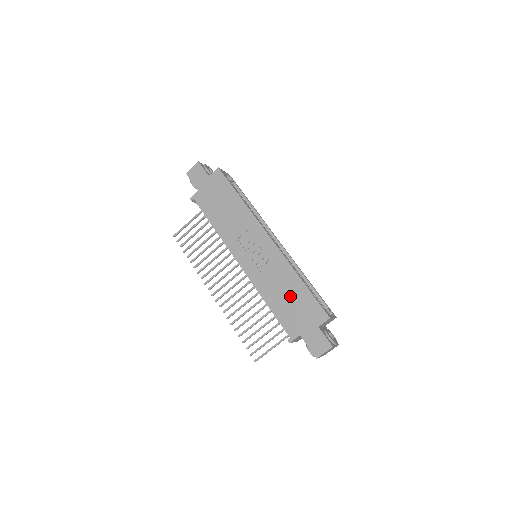
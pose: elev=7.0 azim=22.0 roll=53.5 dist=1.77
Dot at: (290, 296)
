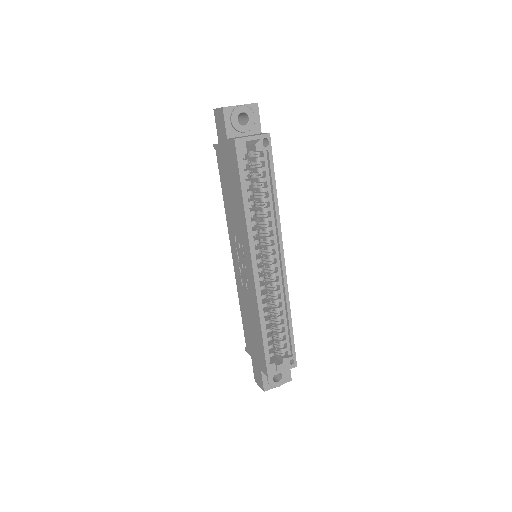
Dot at: (252, 328)
